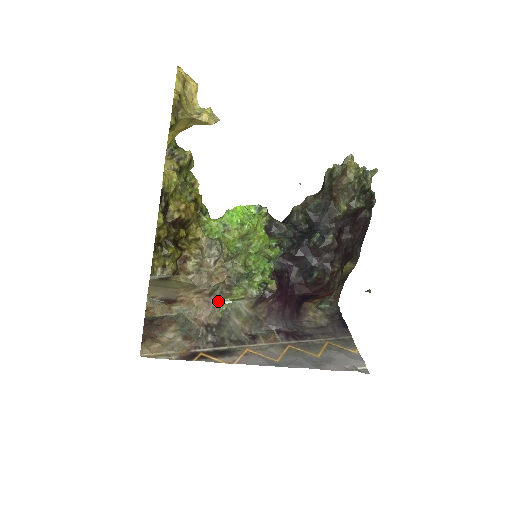
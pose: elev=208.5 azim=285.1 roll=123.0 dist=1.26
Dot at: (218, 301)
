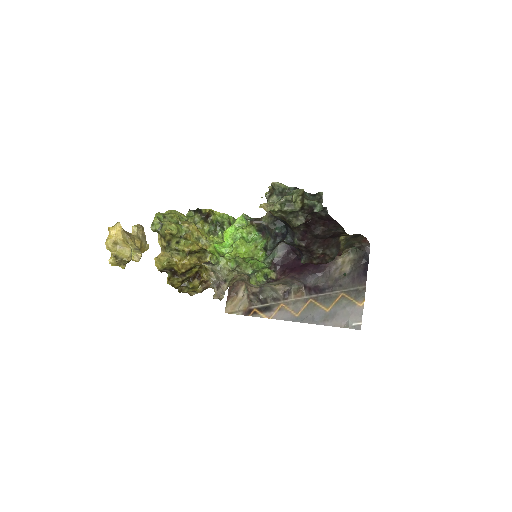
Dot at: occluded
